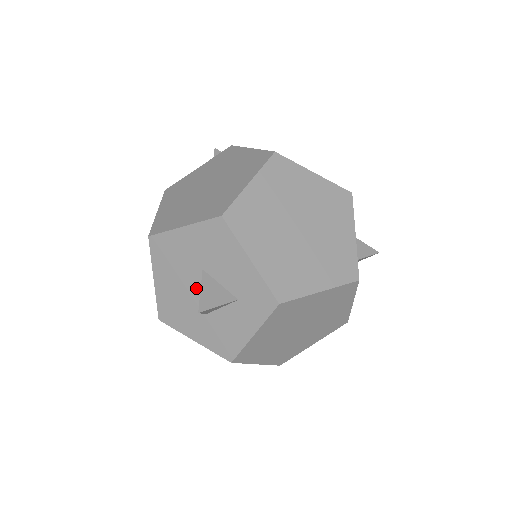
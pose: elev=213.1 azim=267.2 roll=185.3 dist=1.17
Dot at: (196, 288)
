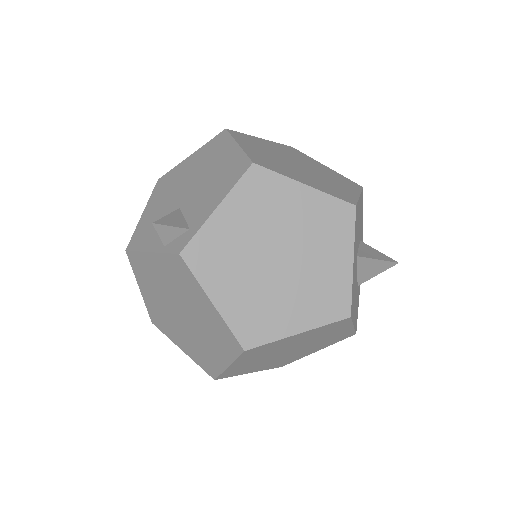
Dot at: occluded
